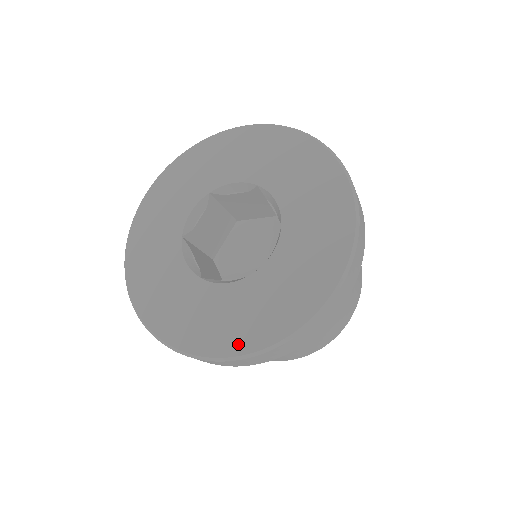
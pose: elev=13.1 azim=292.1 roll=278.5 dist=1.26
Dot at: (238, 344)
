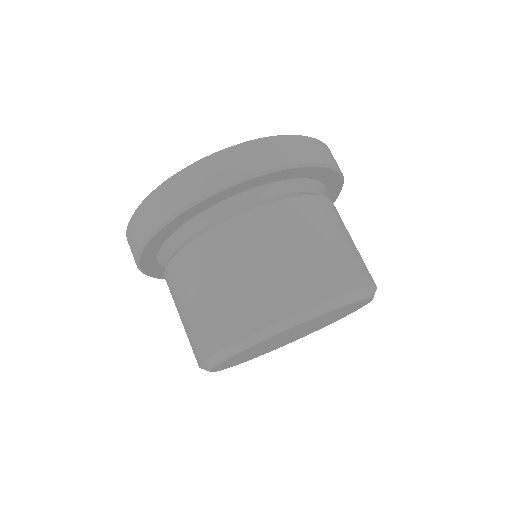
Dot at: occluded
